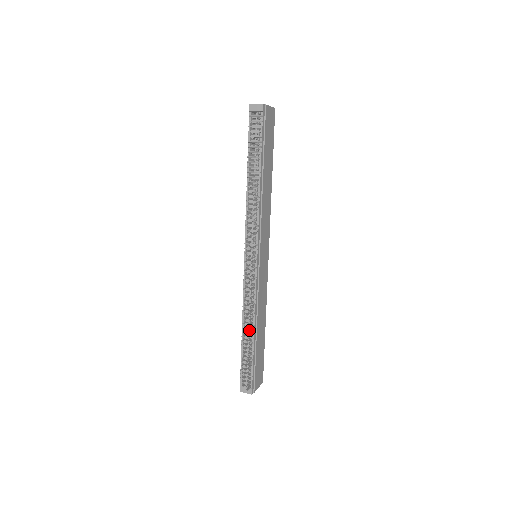
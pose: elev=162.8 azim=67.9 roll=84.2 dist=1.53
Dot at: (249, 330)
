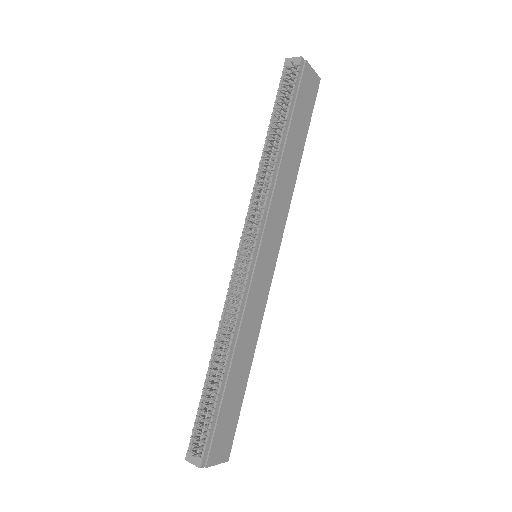
Dot at: (217, 355)
